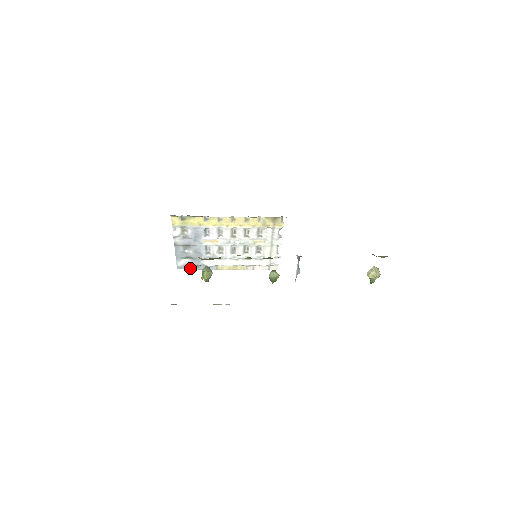
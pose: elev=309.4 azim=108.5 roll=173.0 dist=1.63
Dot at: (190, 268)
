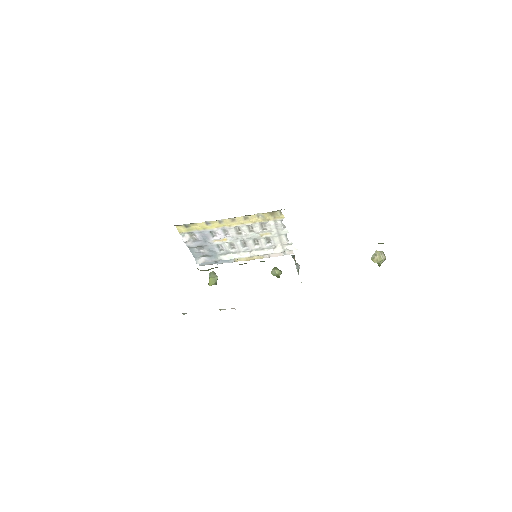
Dot at: (211, 263)
